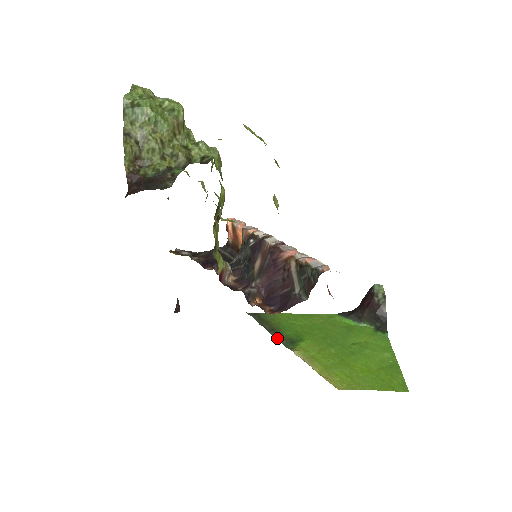
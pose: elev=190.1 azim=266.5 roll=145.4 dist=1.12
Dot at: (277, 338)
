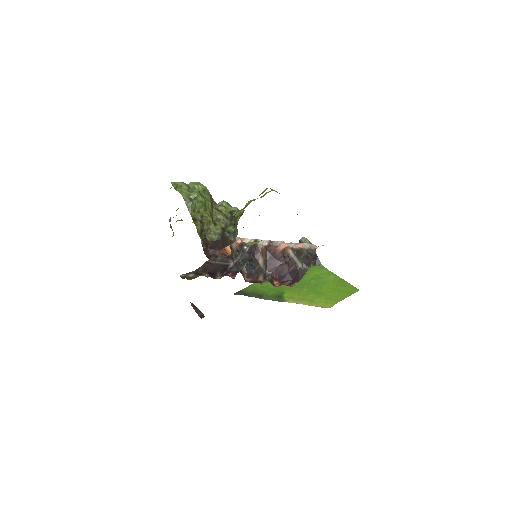
Dot at: (269, 299)
